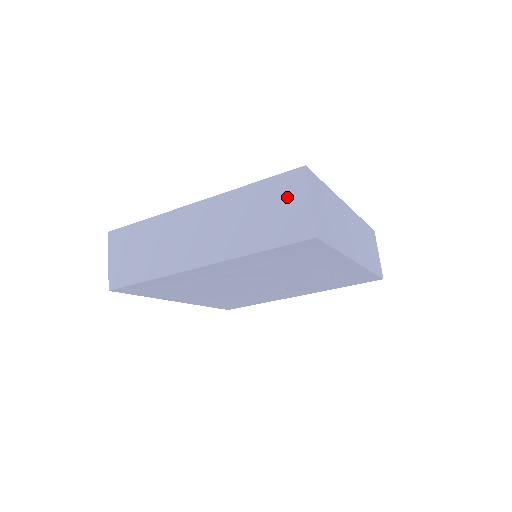
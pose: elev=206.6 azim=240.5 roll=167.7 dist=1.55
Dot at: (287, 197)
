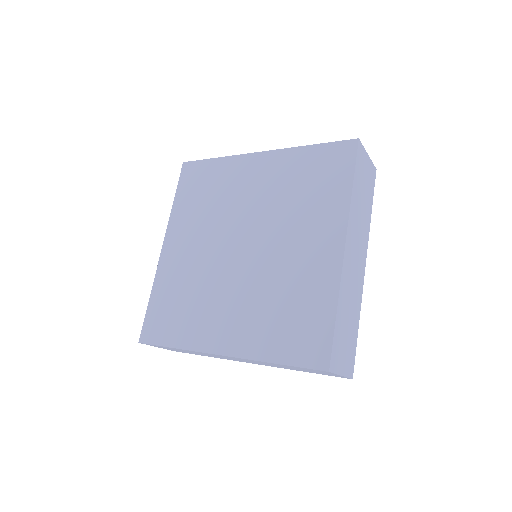
Dot at: occluded
